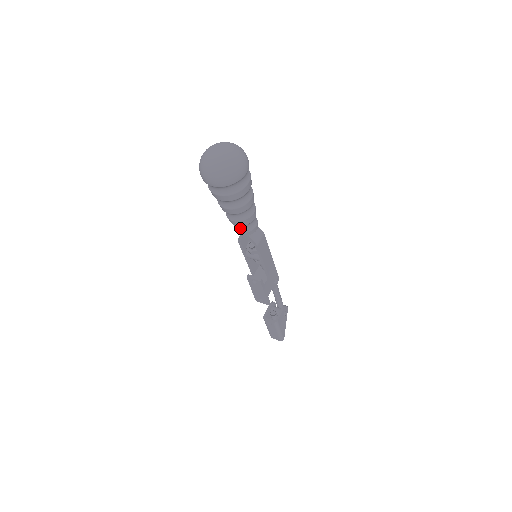
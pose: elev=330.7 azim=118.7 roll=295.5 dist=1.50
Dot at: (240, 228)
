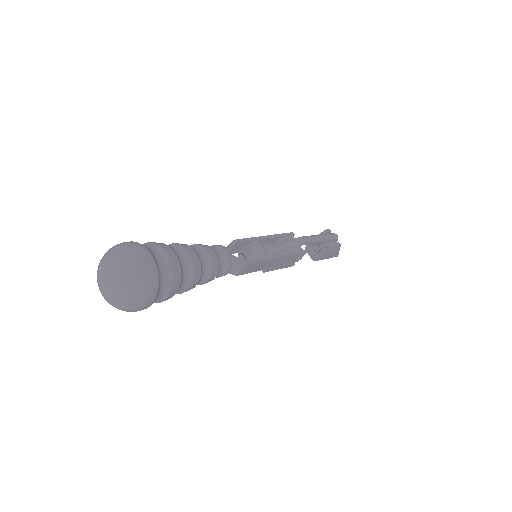
Dot at: occluded
